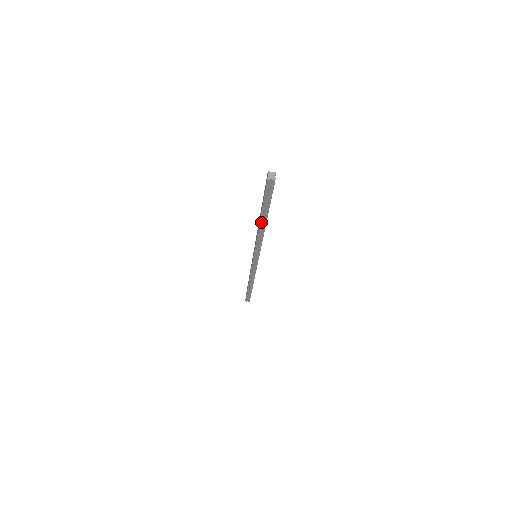
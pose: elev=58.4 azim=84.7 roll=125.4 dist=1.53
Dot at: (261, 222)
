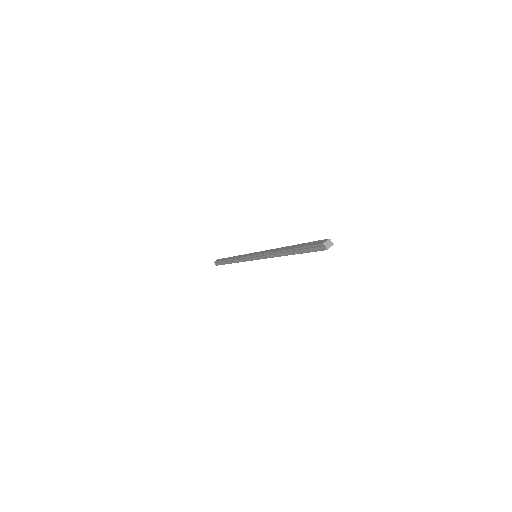
Dot at: (286, 251)
